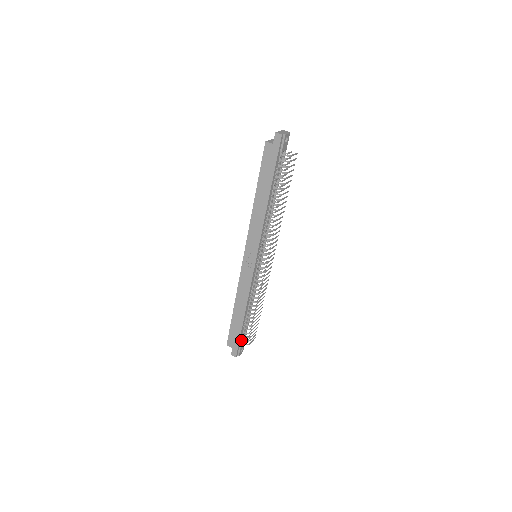
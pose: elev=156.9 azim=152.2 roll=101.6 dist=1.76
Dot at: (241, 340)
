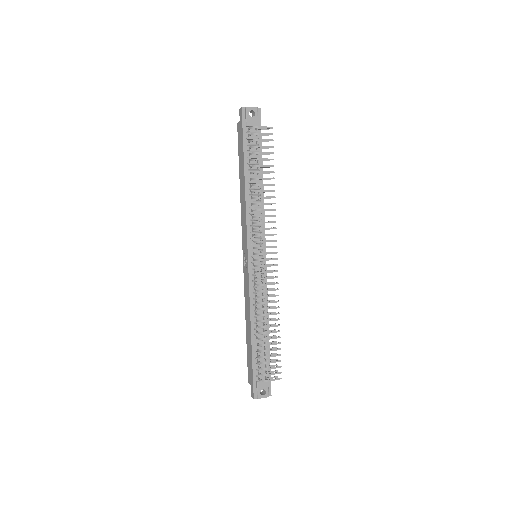
Dot at: (258, 374)
